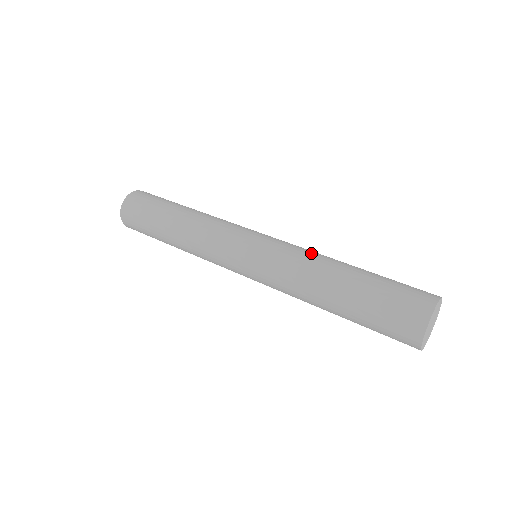
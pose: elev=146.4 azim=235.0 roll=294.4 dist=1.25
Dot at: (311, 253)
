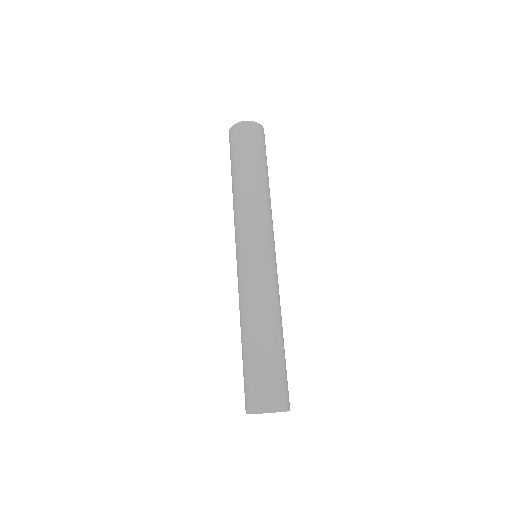
Dot at: (246, 301)
